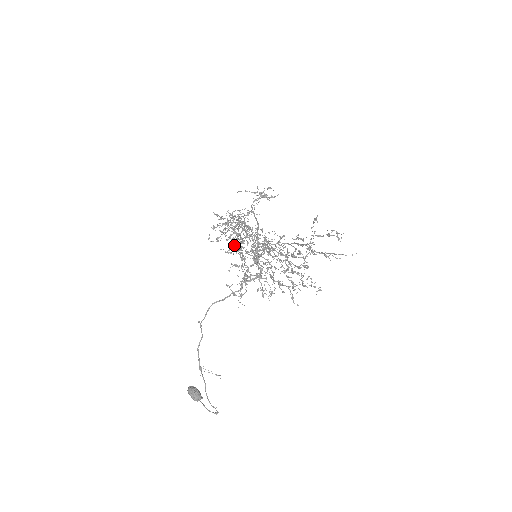
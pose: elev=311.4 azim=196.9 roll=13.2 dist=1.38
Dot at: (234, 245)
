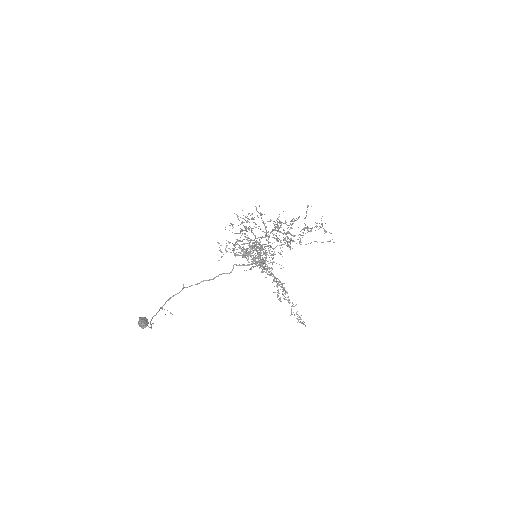
Dot at: occluded
